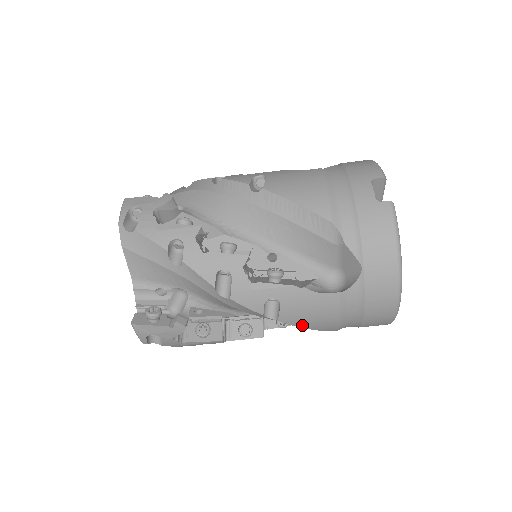
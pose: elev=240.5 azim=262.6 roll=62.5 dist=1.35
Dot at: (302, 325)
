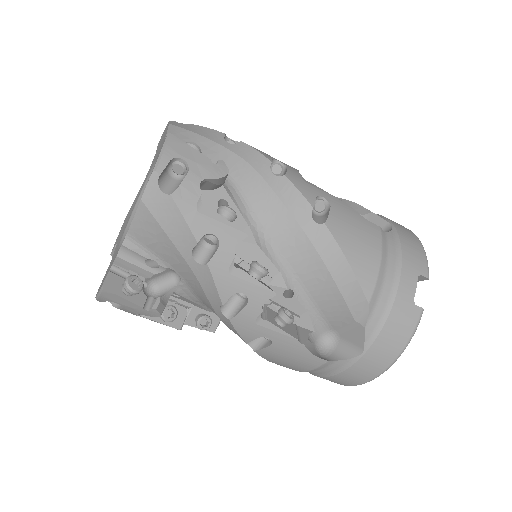
Dot at: (270, 360)
